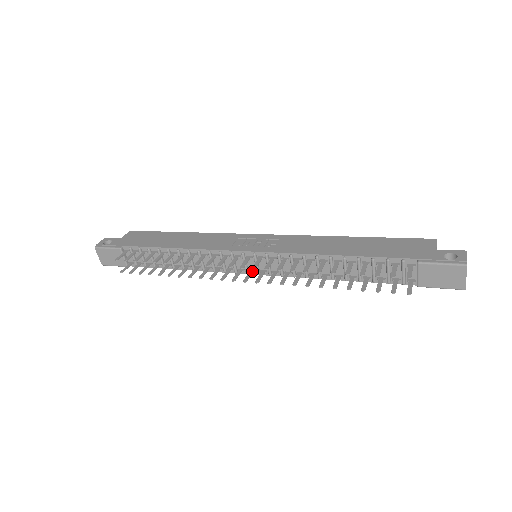
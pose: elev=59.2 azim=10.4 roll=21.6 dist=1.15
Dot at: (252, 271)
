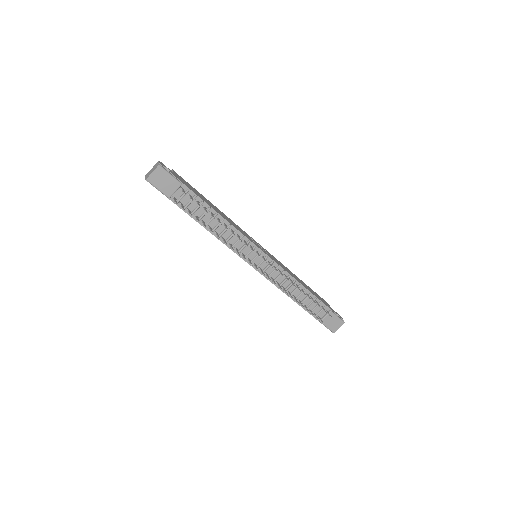
Dot at: (256, 265)
